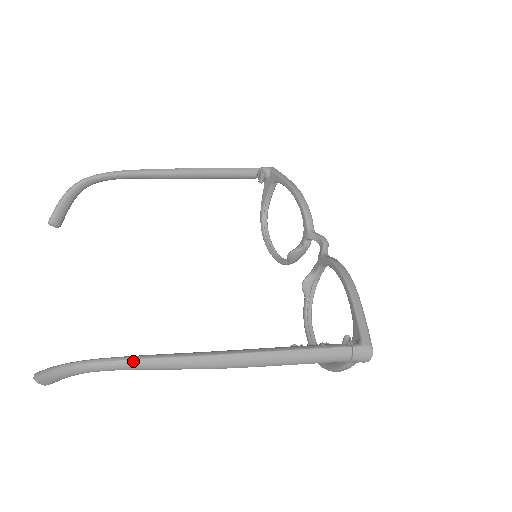
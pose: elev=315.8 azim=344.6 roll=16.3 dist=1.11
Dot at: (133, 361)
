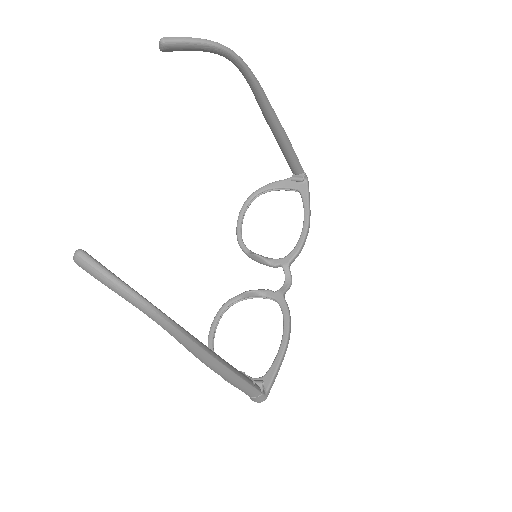
Dot at: (182, 334)
